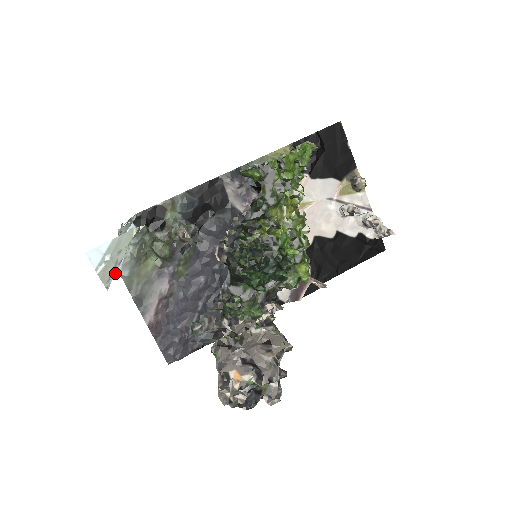
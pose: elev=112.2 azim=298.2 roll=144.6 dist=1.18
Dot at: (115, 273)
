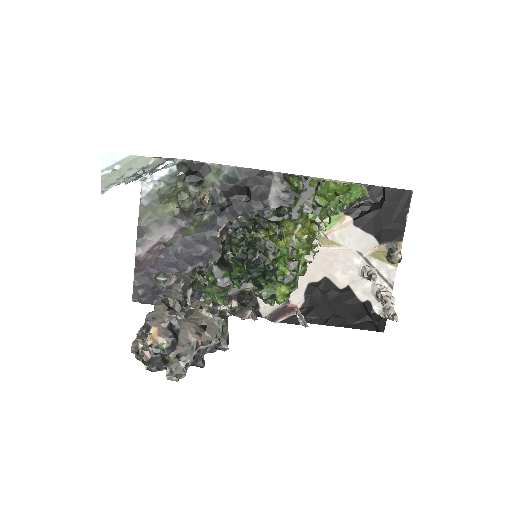
Dot at: (116, 184)
